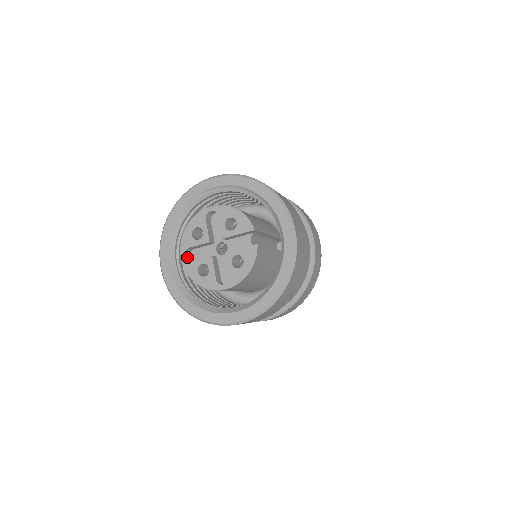
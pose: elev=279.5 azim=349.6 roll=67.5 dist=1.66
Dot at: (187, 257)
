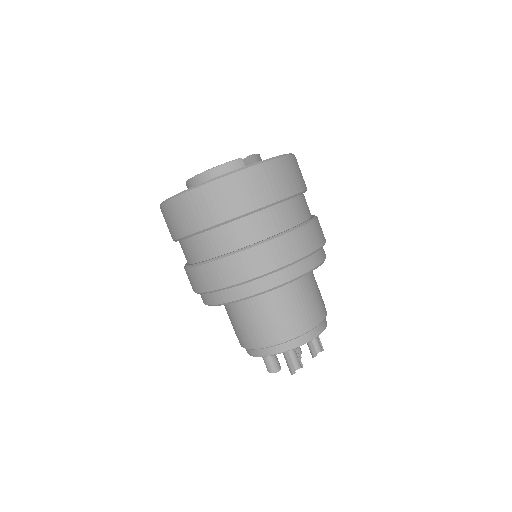
Dot at: occluded
